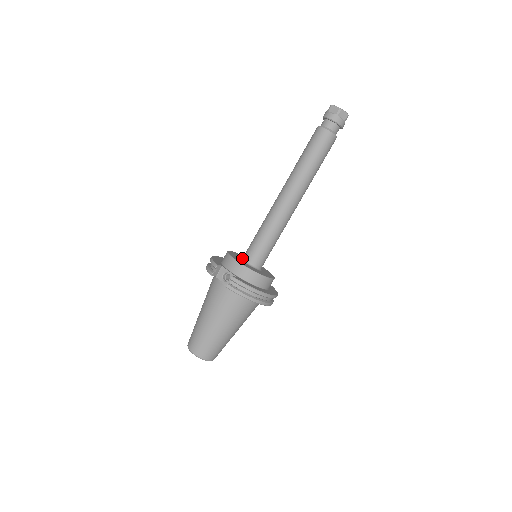
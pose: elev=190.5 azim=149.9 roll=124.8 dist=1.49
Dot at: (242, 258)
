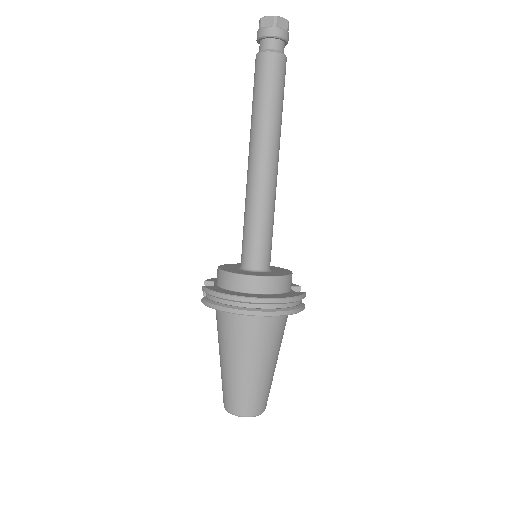
Dot at: occluded
